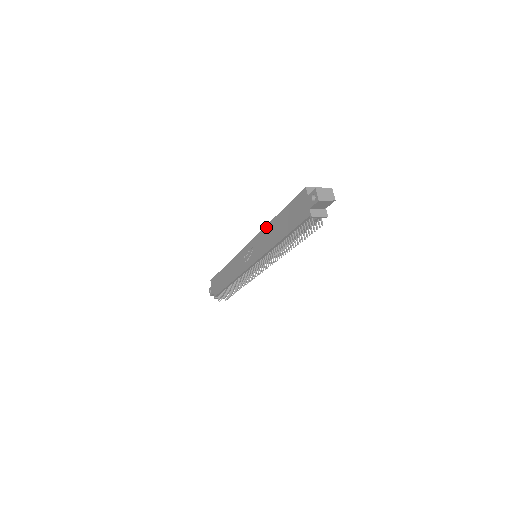
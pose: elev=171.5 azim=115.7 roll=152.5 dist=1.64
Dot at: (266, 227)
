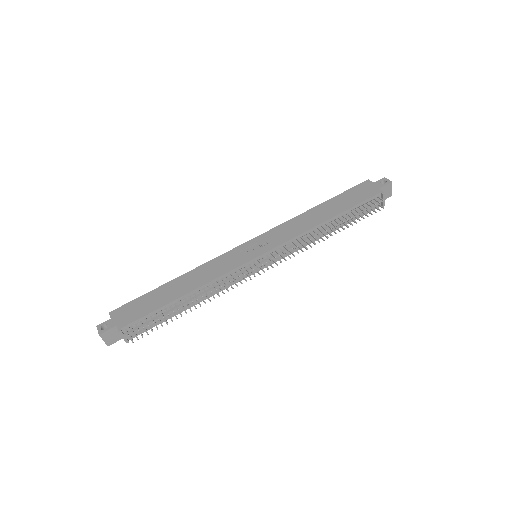
Dot at: (297, 216)
